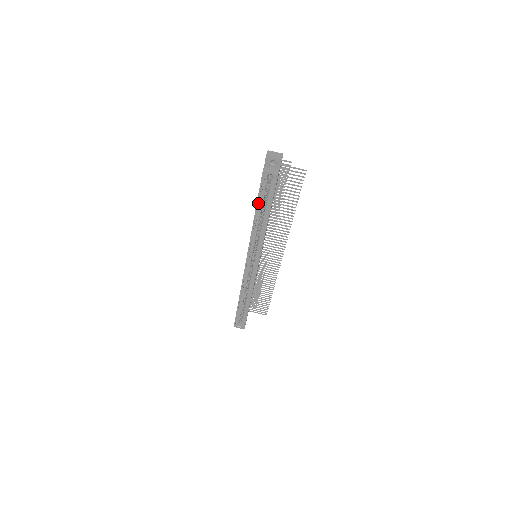
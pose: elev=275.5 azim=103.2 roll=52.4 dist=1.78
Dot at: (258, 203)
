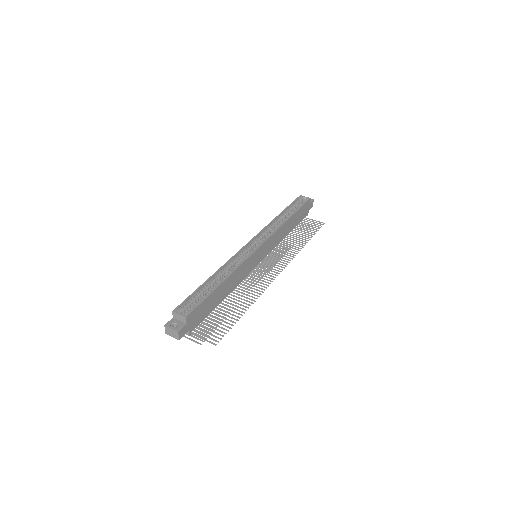
Dot at: (287, 209)
